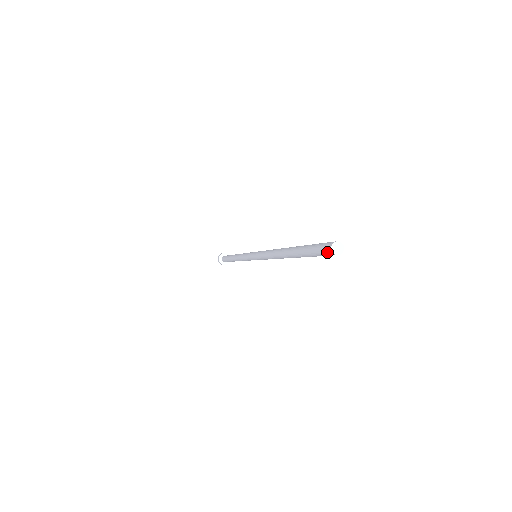
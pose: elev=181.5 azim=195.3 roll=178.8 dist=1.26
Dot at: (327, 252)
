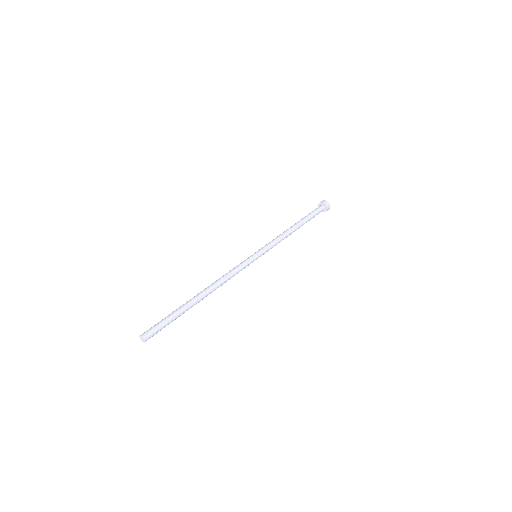
Dot at: occluded
